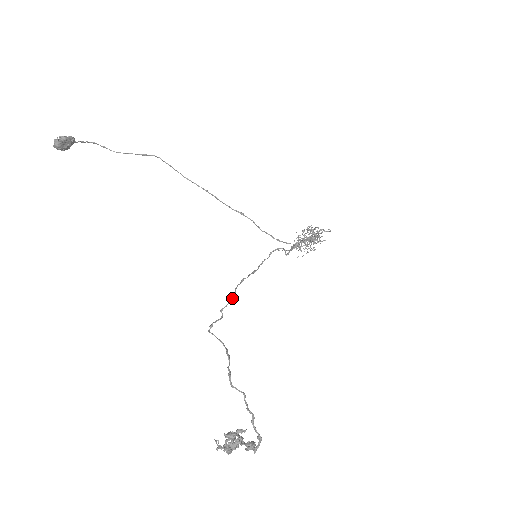
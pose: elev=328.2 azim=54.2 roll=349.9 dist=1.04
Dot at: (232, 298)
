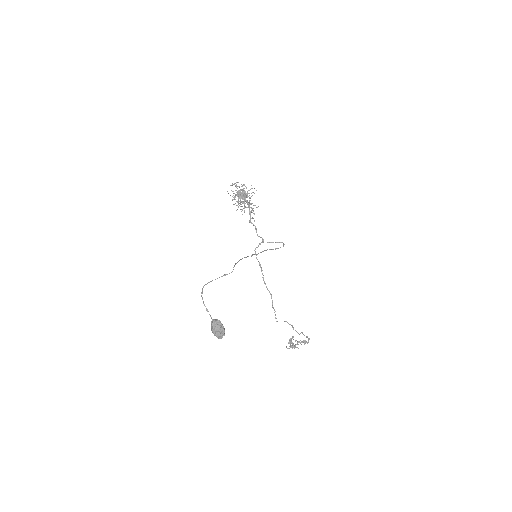
Dot at: (271, 296)
